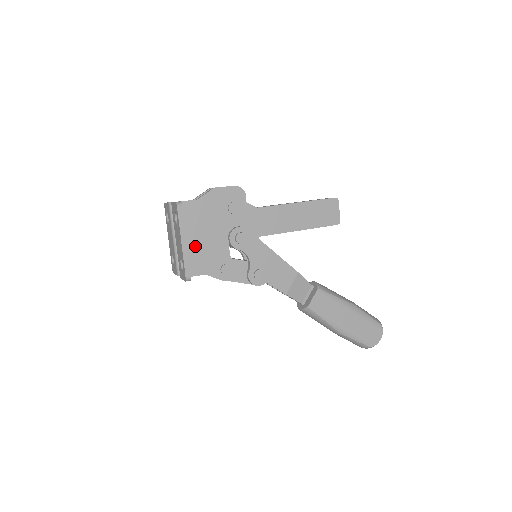
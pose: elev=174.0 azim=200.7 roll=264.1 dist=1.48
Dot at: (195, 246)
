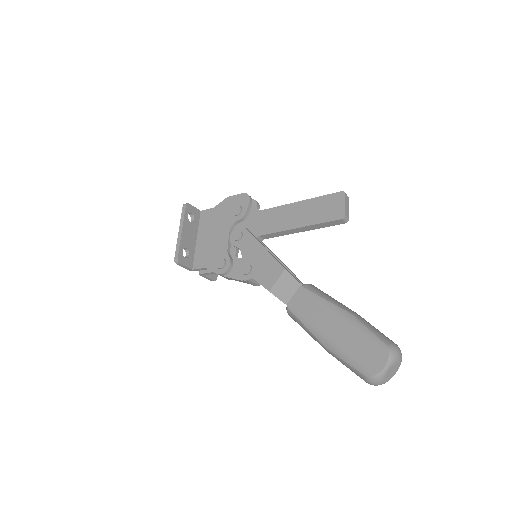
Dot at: (204, 244)
